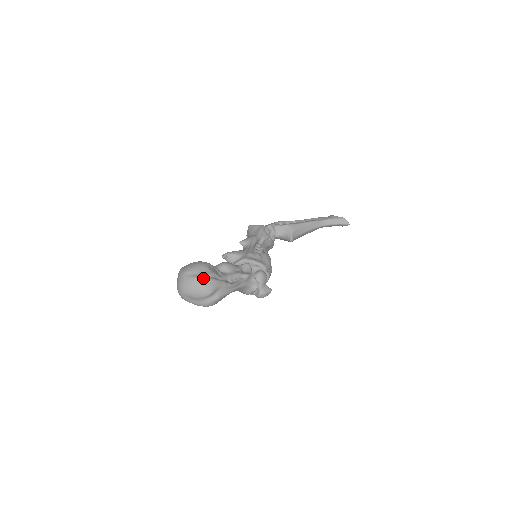
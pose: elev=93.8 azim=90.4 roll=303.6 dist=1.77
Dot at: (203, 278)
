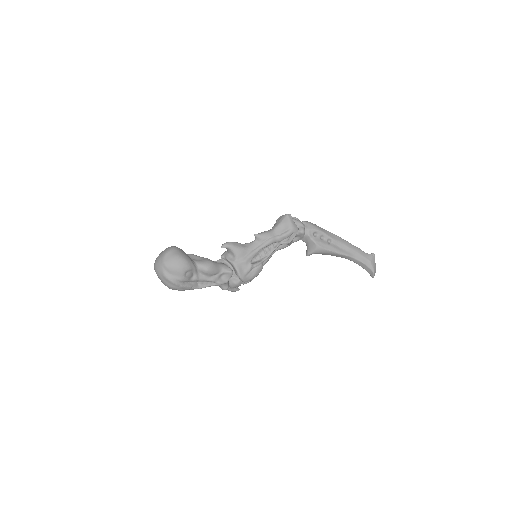
Dot at: (171, 281)
